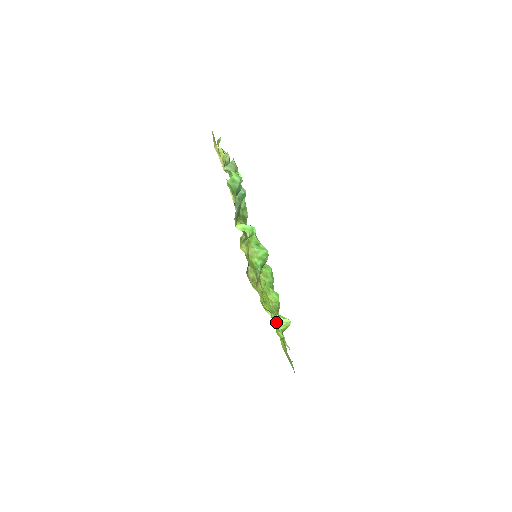
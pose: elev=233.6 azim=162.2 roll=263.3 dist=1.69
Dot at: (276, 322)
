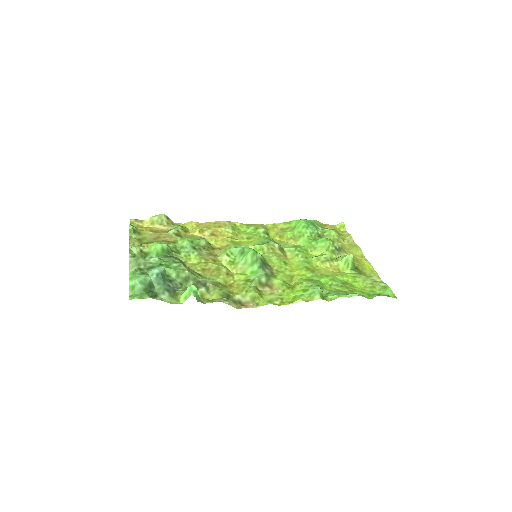
Dot at: (314, 297)
